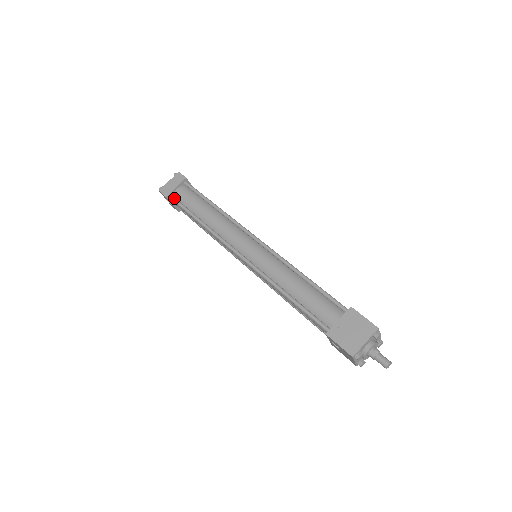
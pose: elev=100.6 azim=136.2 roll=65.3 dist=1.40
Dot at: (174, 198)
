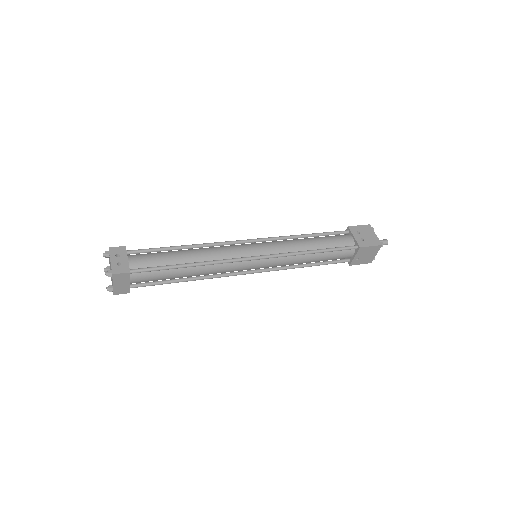
Dot at: occluded
